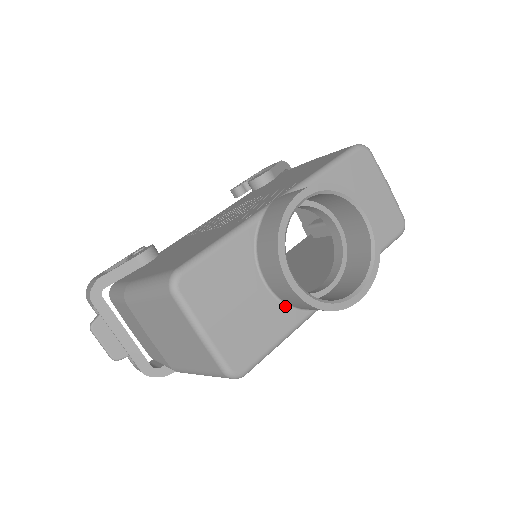
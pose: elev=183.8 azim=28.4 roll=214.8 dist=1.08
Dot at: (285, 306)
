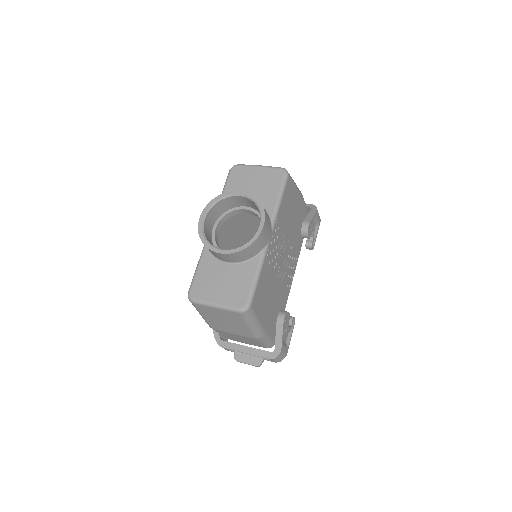
Dot at: (245, 263)
